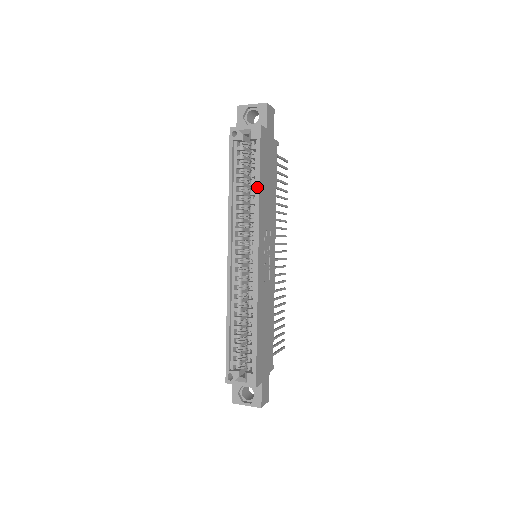
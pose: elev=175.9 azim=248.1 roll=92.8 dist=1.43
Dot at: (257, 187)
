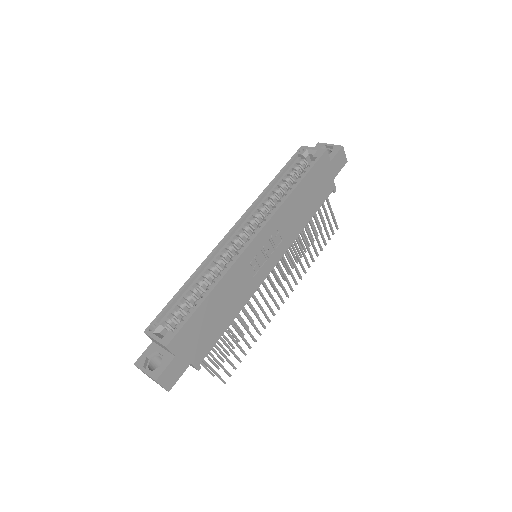
Dot at: (293, 188)
